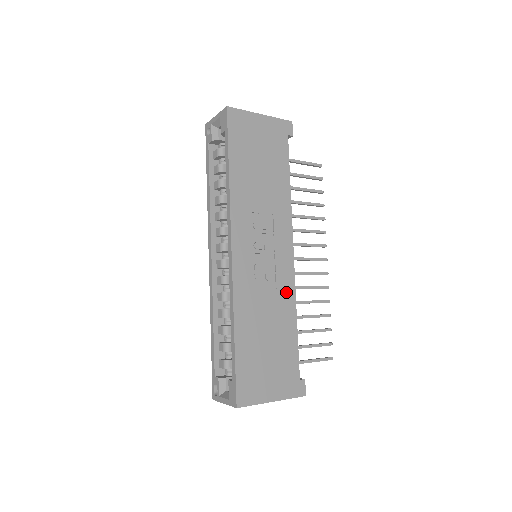
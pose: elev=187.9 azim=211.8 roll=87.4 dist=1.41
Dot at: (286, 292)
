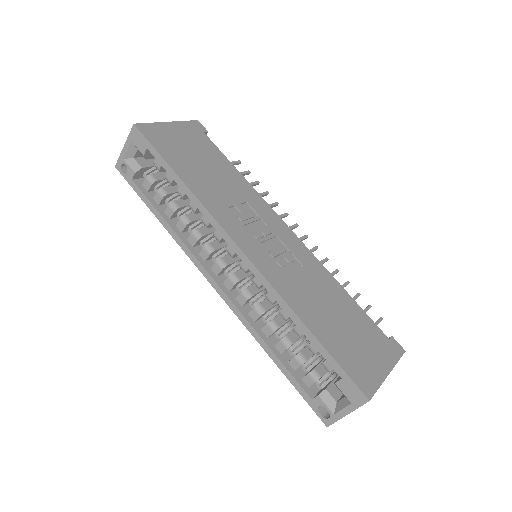
Dot at: (313, 265)
